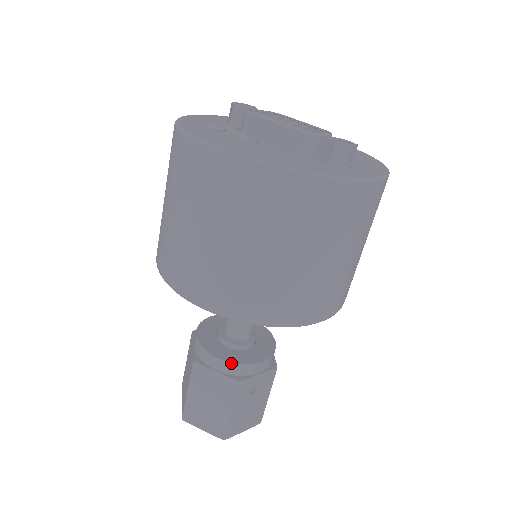
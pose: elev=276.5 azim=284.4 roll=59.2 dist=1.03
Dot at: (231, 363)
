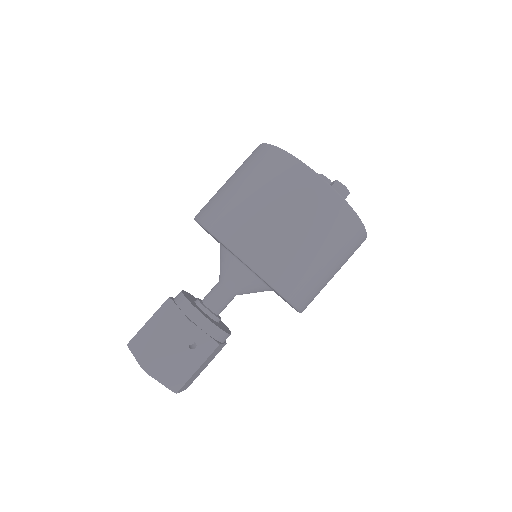
Dot at: (193, 305)
